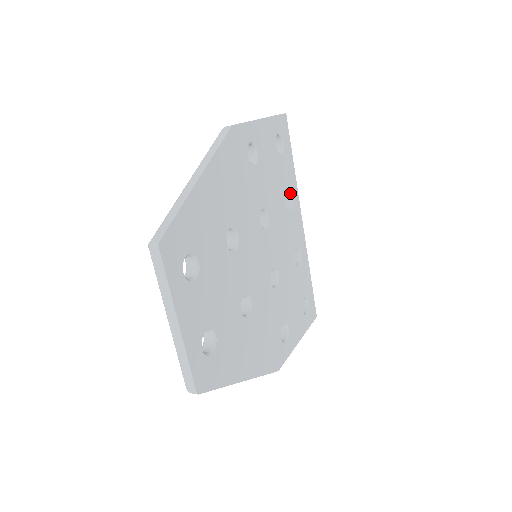
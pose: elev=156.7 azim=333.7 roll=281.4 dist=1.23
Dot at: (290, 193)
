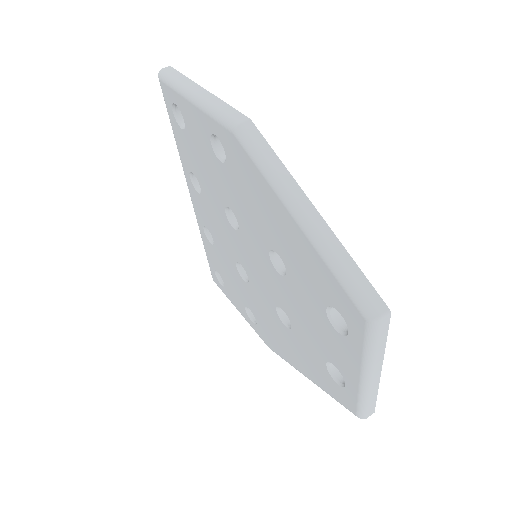
Dot at: occluded
